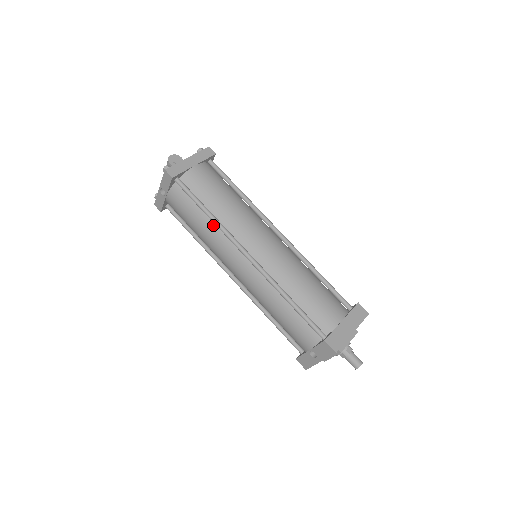
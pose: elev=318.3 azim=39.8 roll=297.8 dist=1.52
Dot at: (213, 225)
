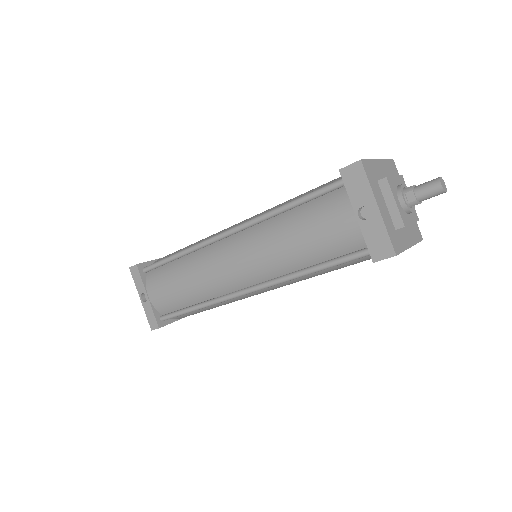
Dot at: (189, 258)
